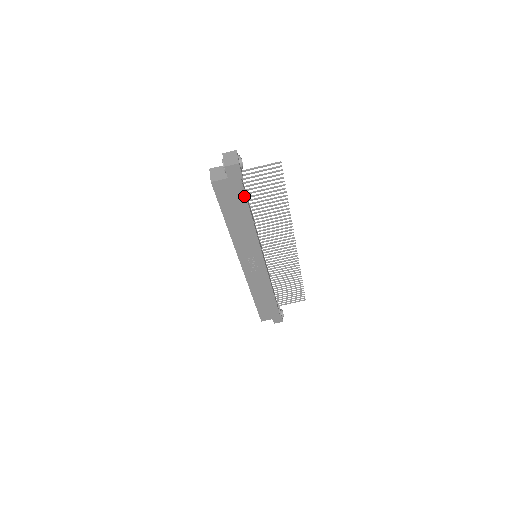
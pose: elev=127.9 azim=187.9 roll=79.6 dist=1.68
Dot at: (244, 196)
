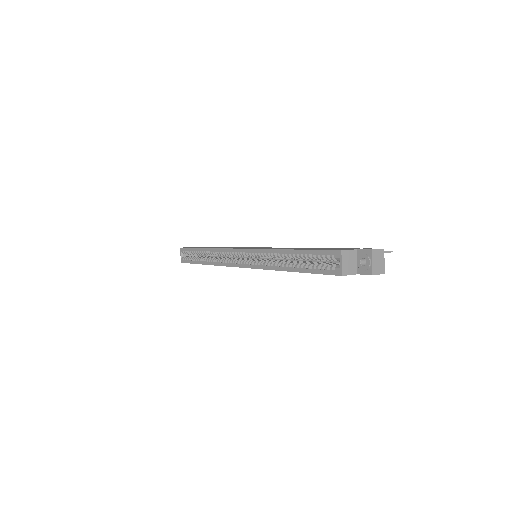
Dot at: occluded
